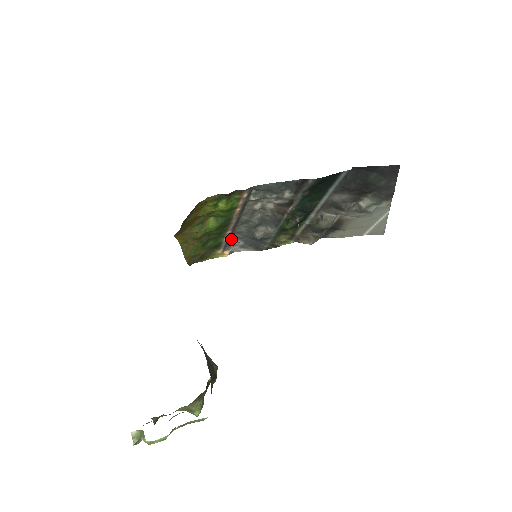
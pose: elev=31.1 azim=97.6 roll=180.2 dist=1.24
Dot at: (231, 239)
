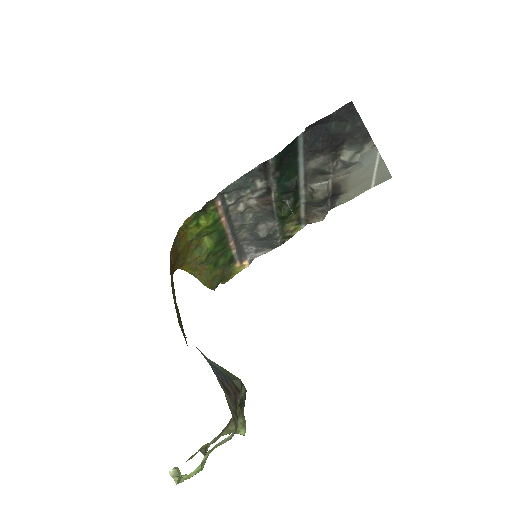
Dot at: (241, 249)
